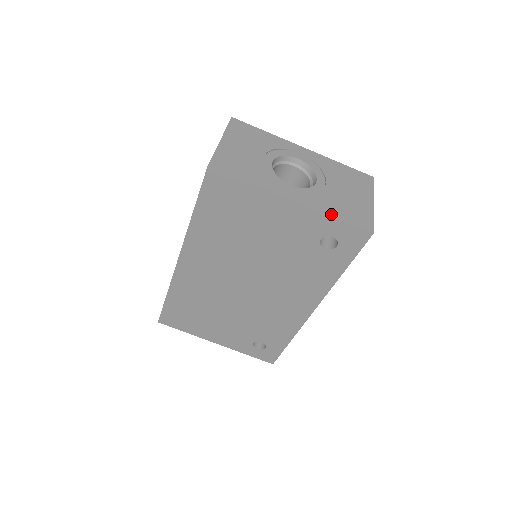
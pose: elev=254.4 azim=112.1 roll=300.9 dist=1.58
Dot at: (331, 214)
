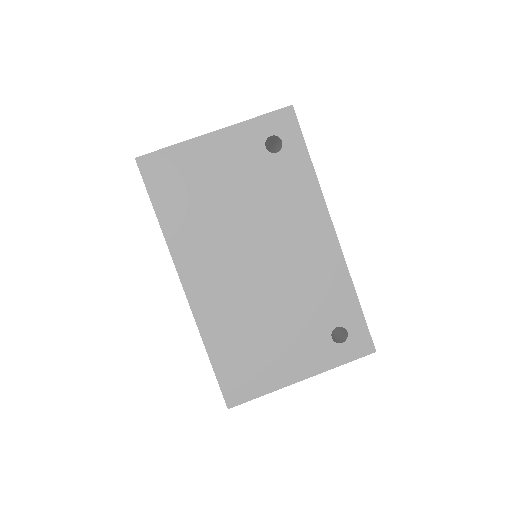
Dot at: (251, 119)
